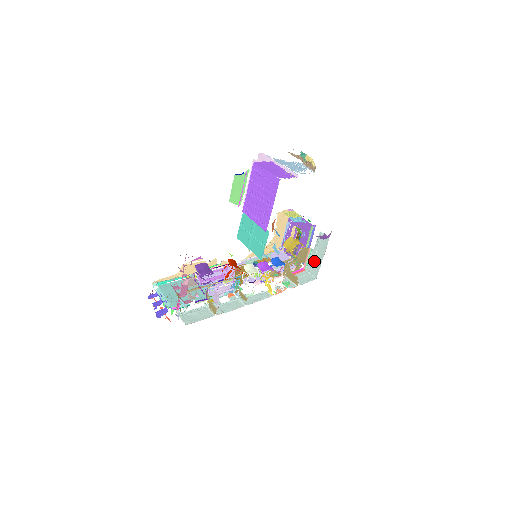
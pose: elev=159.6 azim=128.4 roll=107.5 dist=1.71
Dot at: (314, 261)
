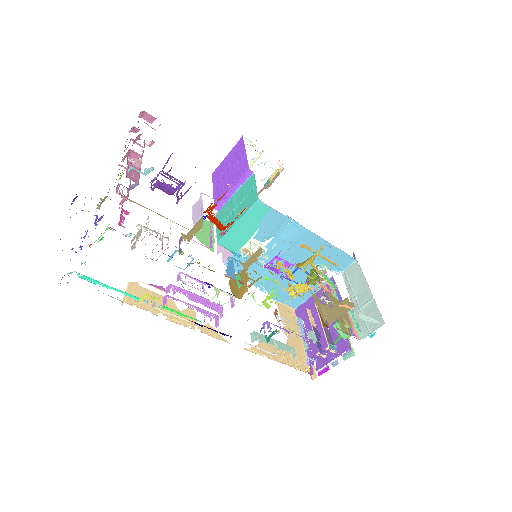
Dot at: (363, 310)
